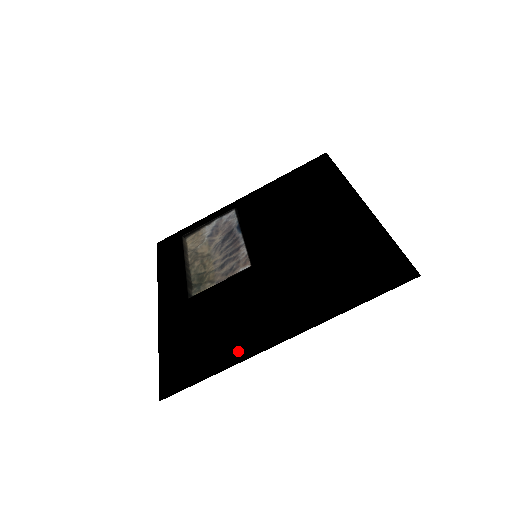
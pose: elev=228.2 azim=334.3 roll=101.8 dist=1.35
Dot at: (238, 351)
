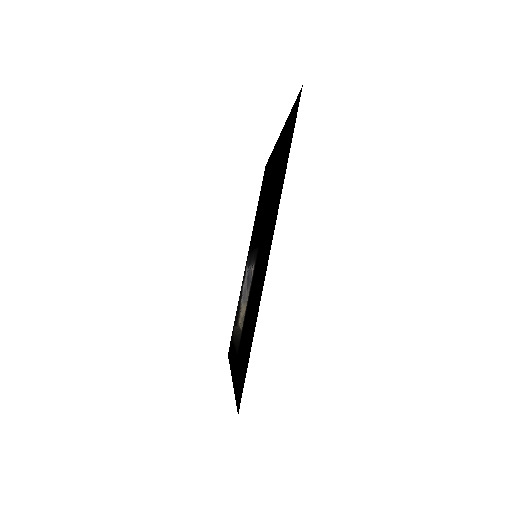
Dot at: (258, 302)
